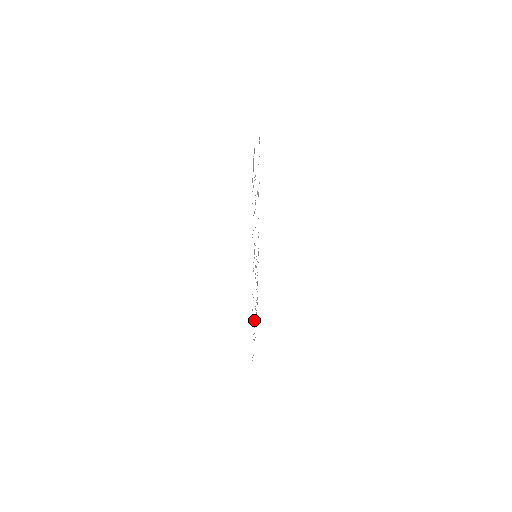
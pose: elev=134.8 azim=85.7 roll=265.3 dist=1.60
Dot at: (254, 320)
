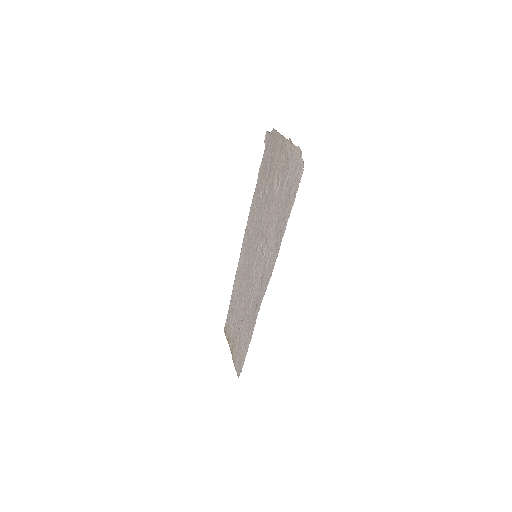
Dot at: (246, 325)
